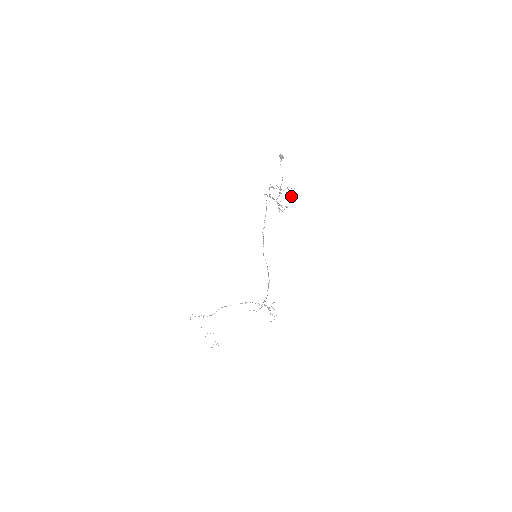
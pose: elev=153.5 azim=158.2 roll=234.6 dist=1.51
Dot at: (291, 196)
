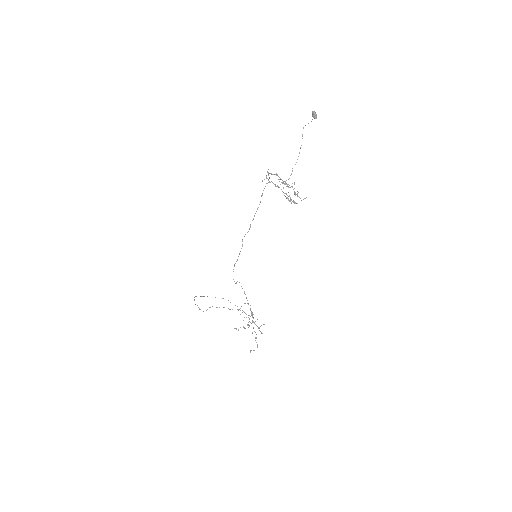
Dot at: (294, 192)
